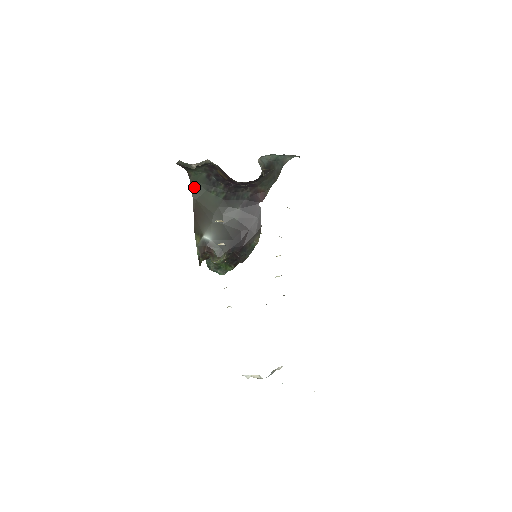
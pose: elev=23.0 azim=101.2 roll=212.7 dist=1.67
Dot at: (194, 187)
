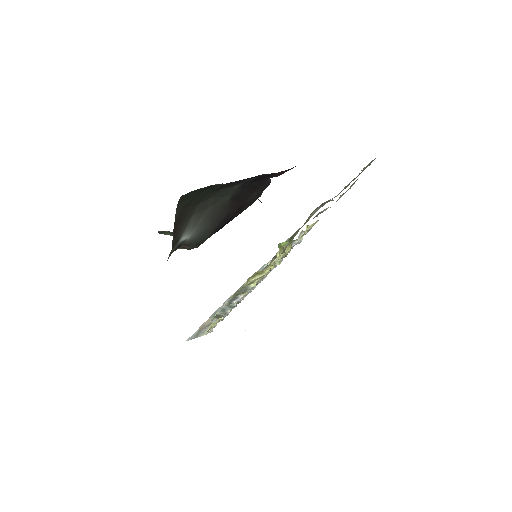
Dot at: (183, 198)
